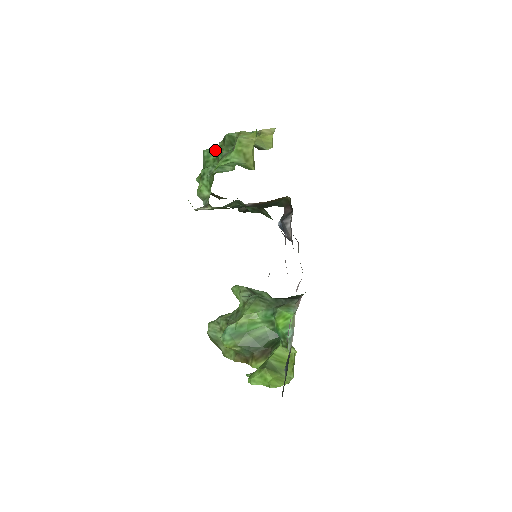
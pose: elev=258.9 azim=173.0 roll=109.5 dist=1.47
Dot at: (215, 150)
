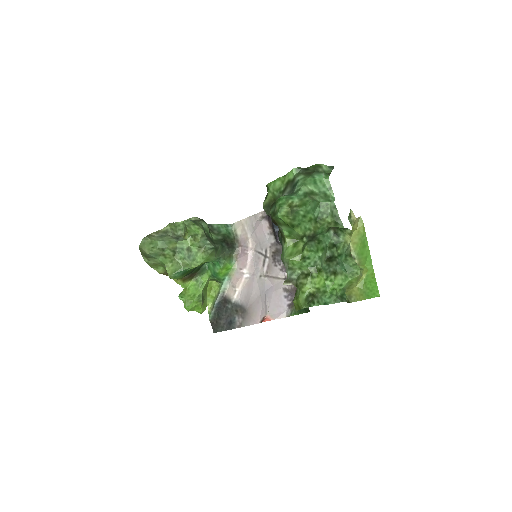
Dot at: (316, 207)
